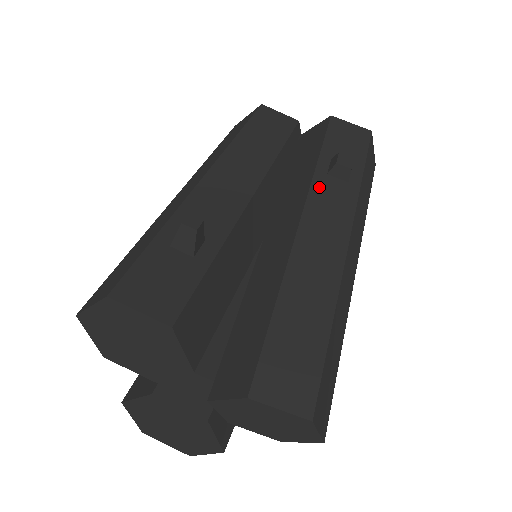
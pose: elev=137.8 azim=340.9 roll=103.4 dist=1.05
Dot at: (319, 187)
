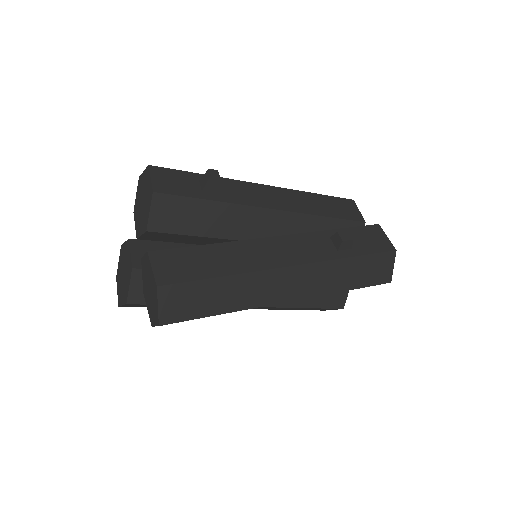
Dot at: (315, 237)
